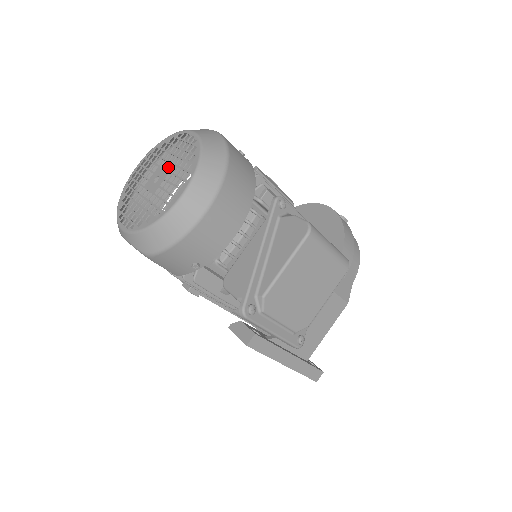
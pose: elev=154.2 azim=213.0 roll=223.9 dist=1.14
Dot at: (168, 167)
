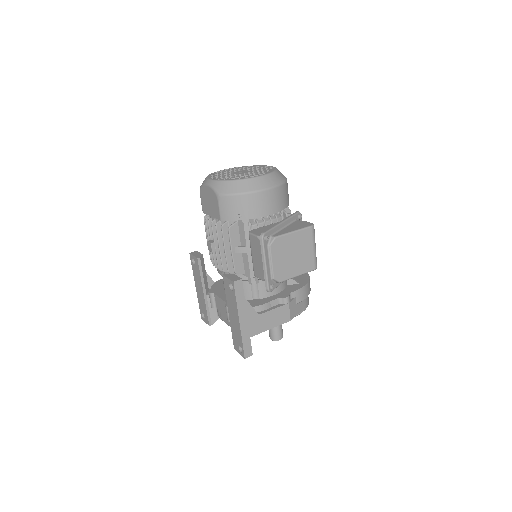
Dot at: (251, 171)
